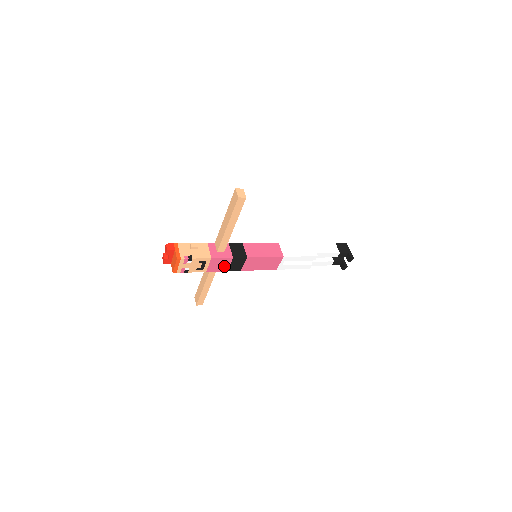
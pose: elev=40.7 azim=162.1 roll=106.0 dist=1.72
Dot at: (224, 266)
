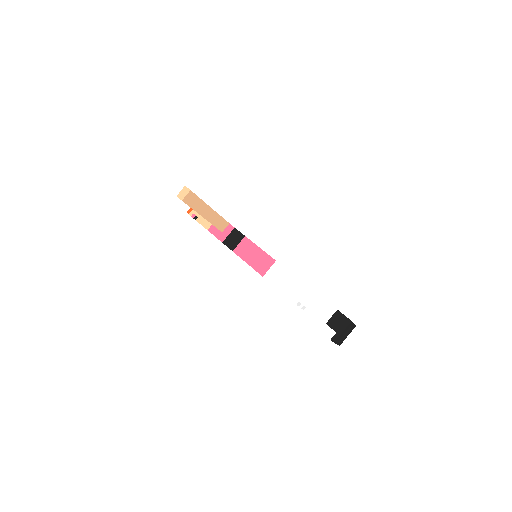
Dot at: occluded
